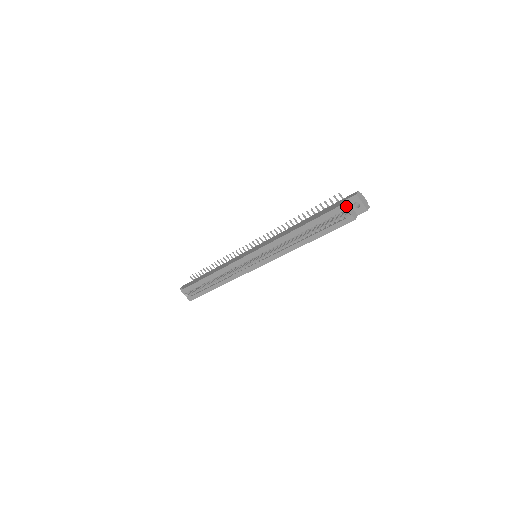
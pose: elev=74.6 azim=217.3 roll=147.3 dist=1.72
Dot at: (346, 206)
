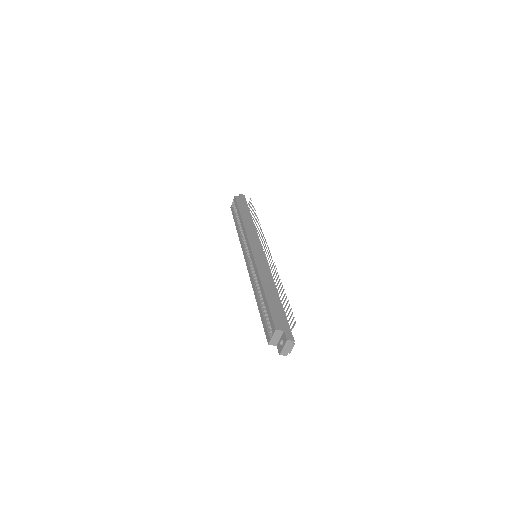
Dot at: (275, 333)
